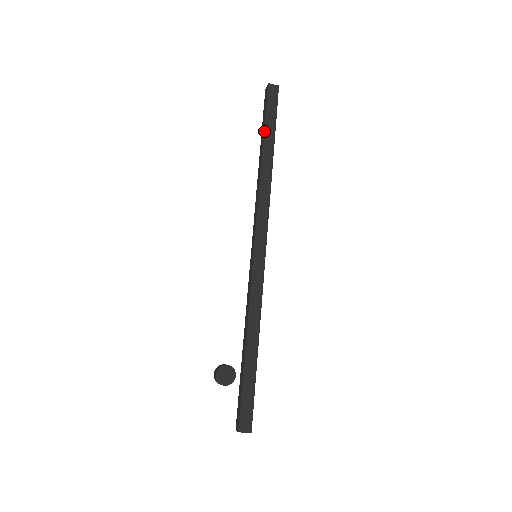
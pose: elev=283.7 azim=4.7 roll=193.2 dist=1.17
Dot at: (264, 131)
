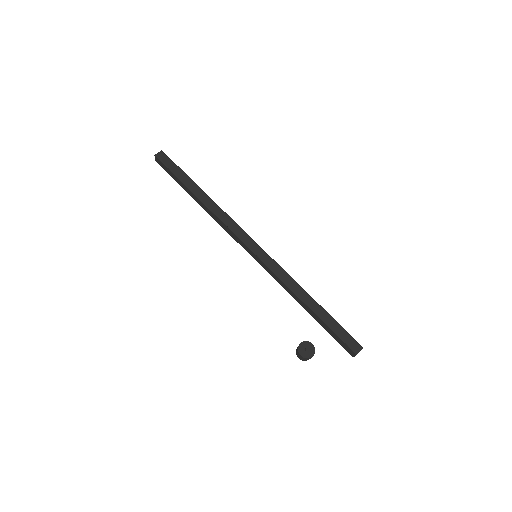
Dot at: (183, 183)
